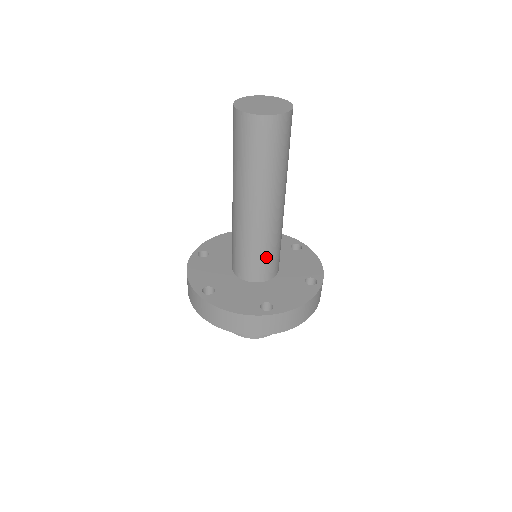
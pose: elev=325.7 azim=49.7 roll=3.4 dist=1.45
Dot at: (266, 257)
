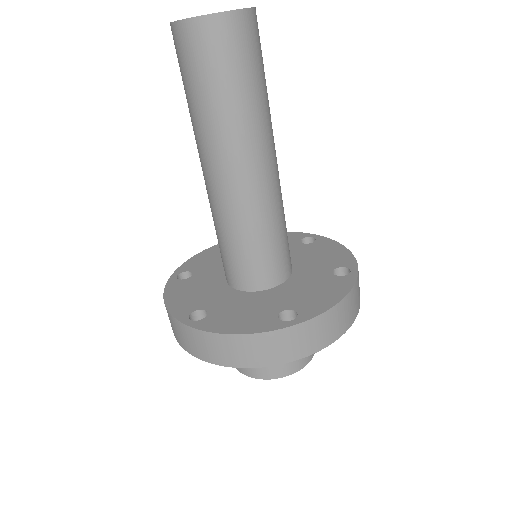
Dot at: (234, 252)
